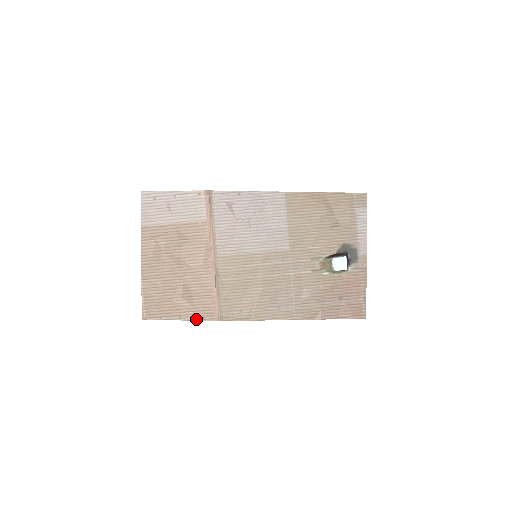
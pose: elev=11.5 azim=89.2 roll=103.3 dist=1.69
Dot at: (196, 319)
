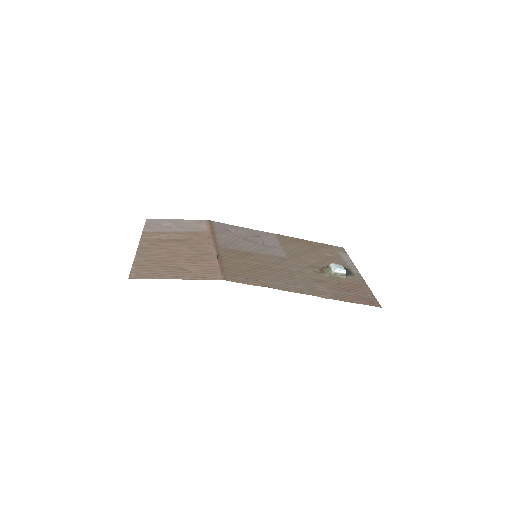
Dot at: (195, 279)
